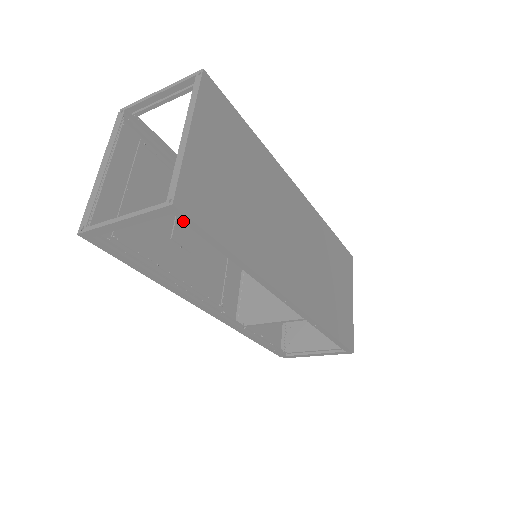
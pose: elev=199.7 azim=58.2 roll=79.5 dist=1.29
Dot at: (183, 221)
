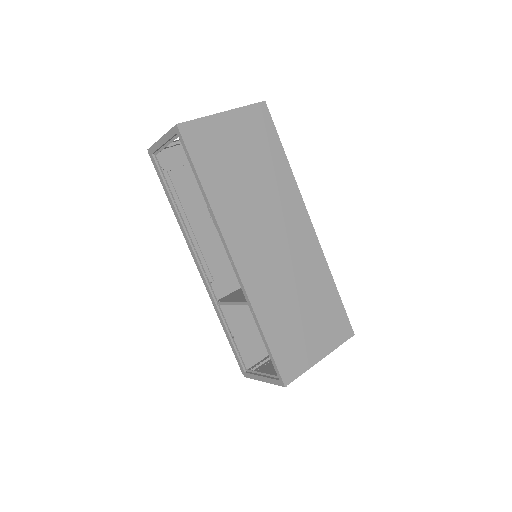
Dot at: (181, 142)
